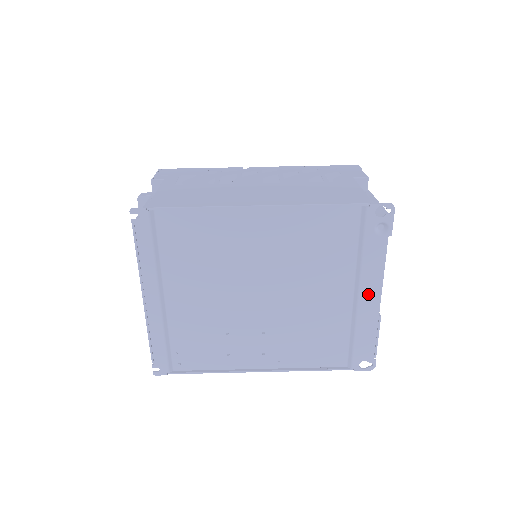
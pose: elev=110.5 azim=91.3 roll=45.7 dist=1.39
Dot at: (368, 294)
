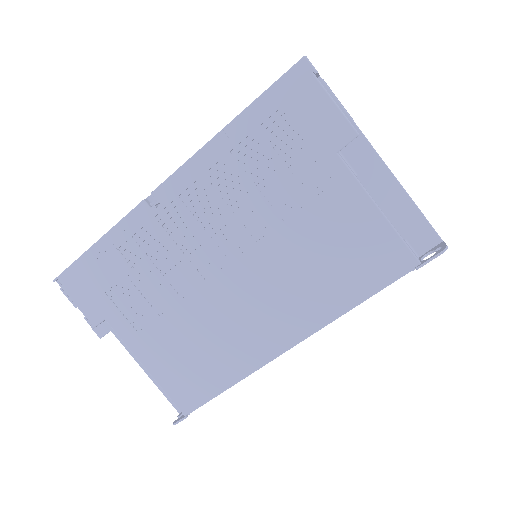
Dot at: occluded
